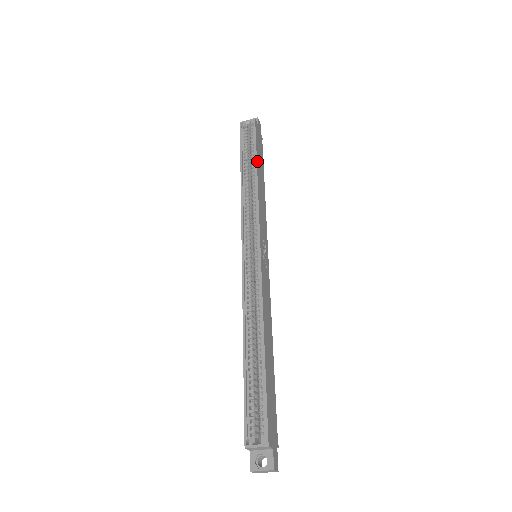
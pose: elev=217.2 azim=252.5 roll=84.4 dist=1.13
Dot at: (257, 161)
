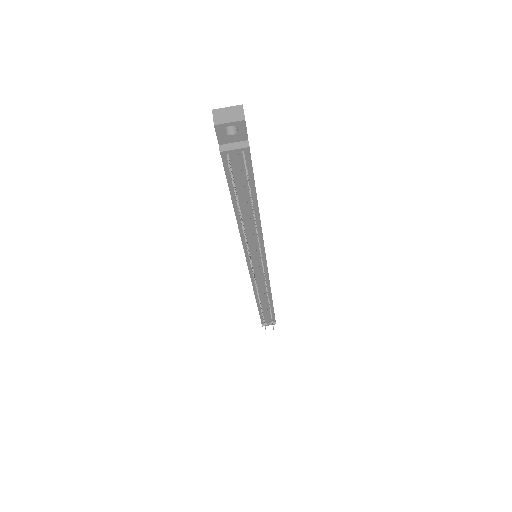
Dot at: occluded
